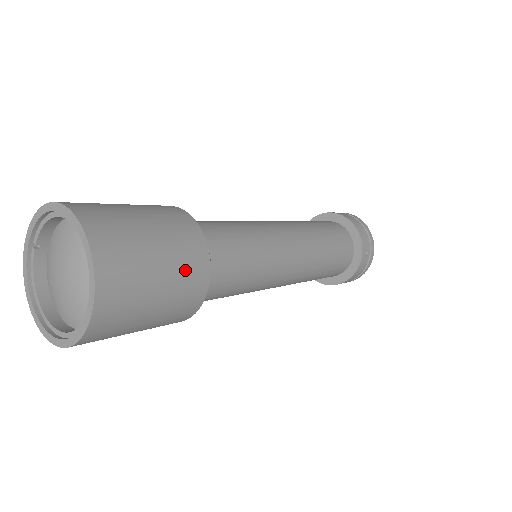
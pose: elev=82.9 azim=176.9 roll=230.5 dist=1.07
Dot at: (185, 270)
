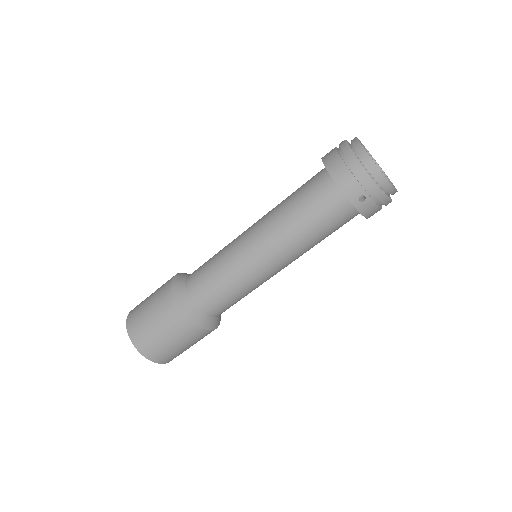
Dot at: (179, 331)
